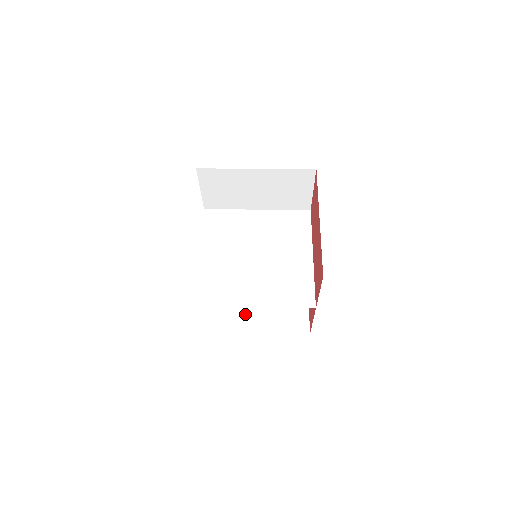
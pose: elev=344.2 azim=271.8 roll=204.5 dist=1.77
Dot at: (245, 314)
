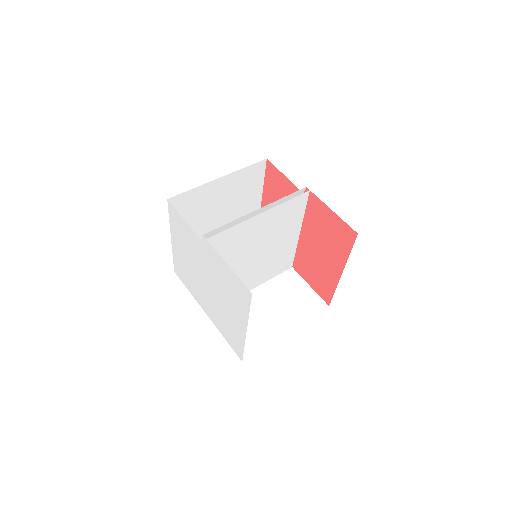
Dot at: occluded
